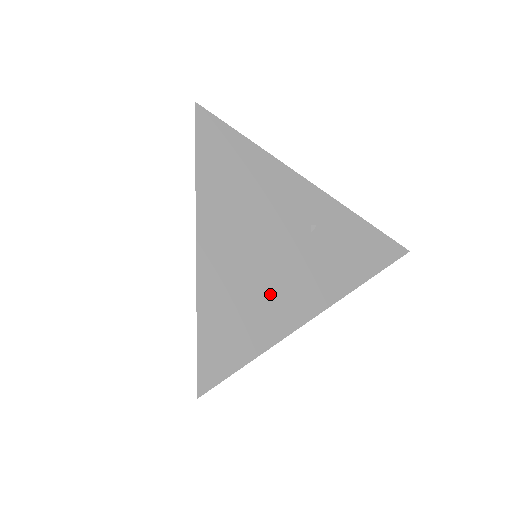
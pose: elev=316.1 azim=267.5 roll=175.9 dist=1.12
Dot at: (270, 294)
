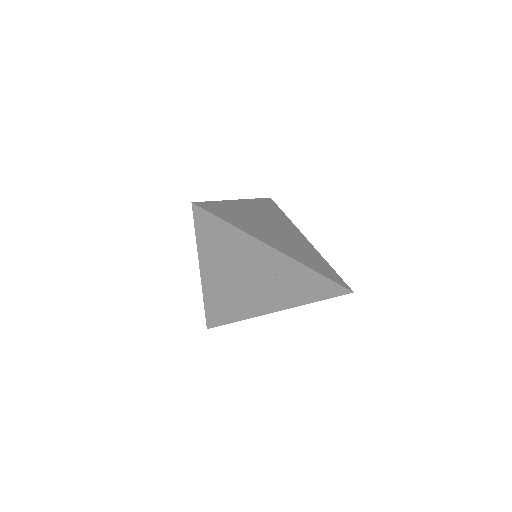
Dot at: (245, 300)
